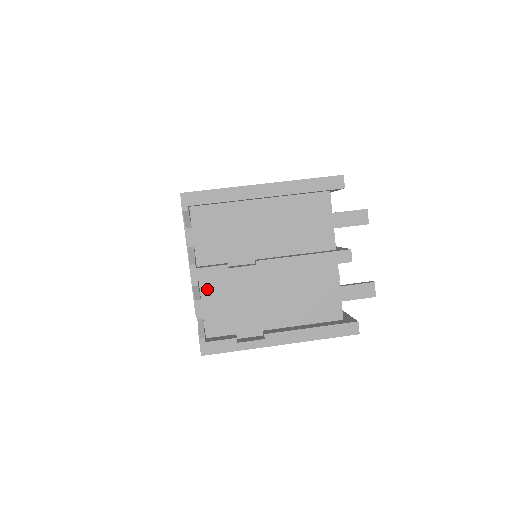
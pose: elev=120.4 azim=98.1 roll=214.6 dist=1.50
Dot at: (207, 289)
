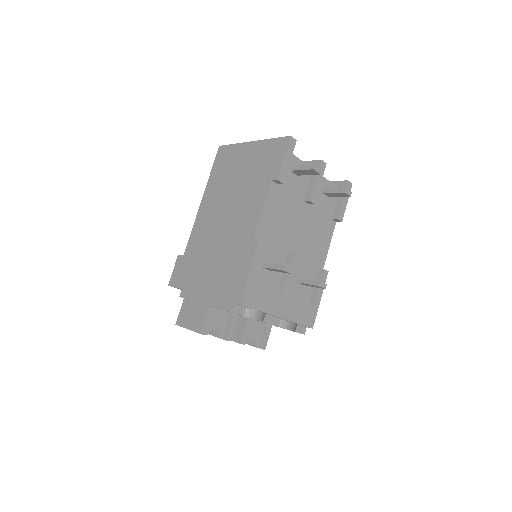
Dot at: occluded
